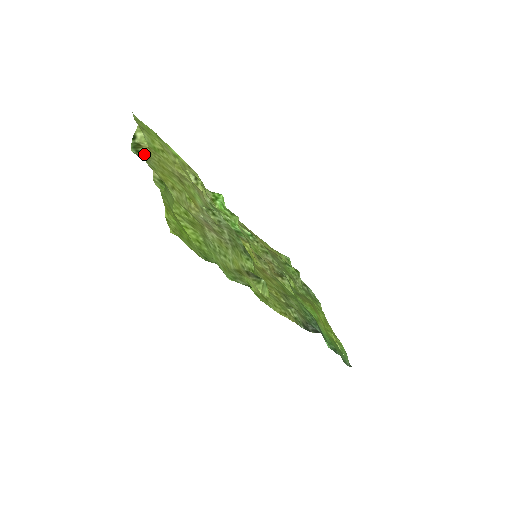
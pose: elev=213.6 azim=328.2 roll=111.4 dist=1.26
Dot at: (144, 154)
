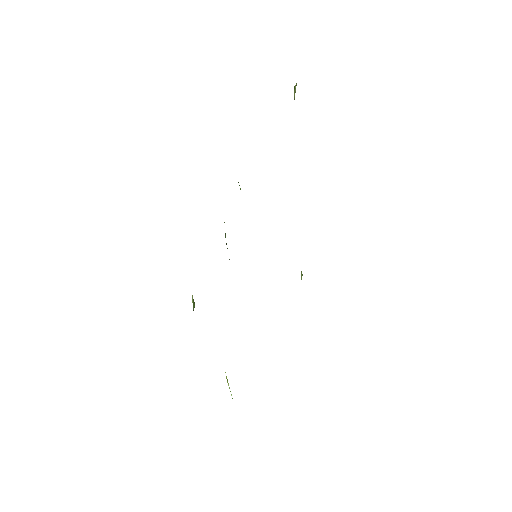
Dot at: occluded
